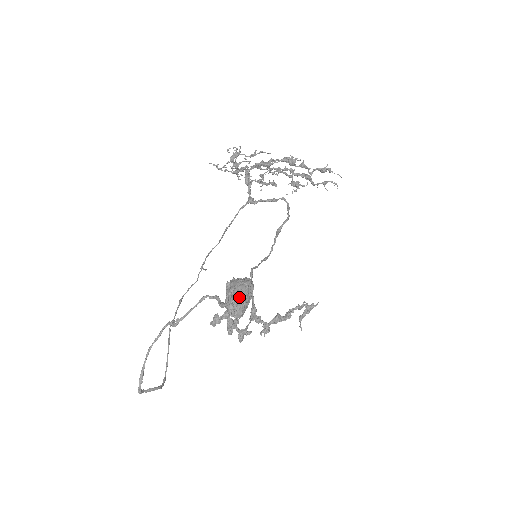
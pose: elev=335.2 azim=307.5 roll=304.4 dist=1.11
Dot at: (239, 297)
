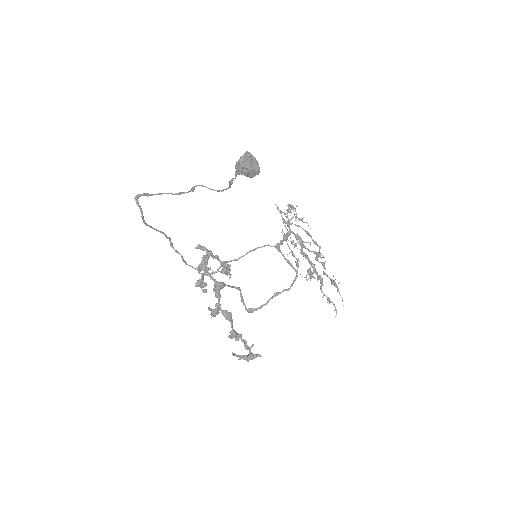
Dot at: (250, 156)
